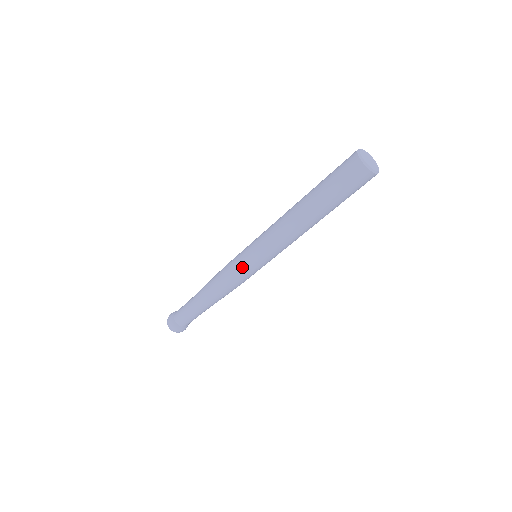
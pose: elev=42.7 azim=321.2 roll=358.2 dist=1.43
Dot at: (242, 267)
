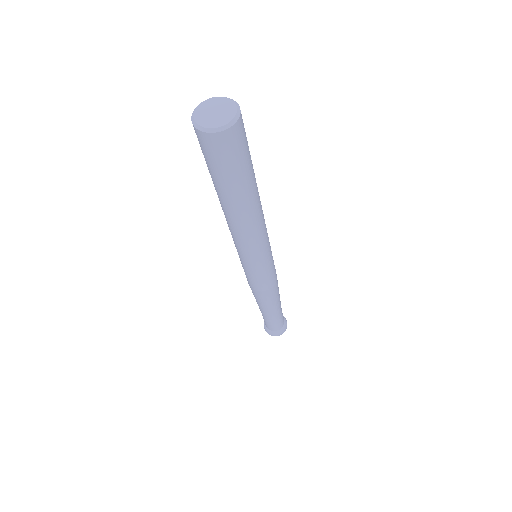
Dot at: (255, 278)
